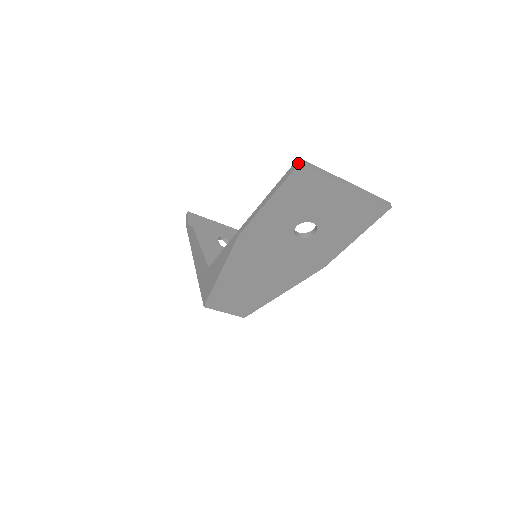
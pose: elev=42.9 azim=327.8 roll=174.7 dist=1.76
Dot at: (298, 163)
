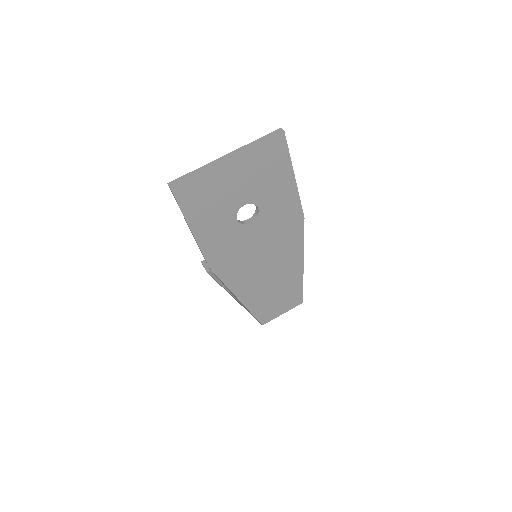
Dot at: occluded
